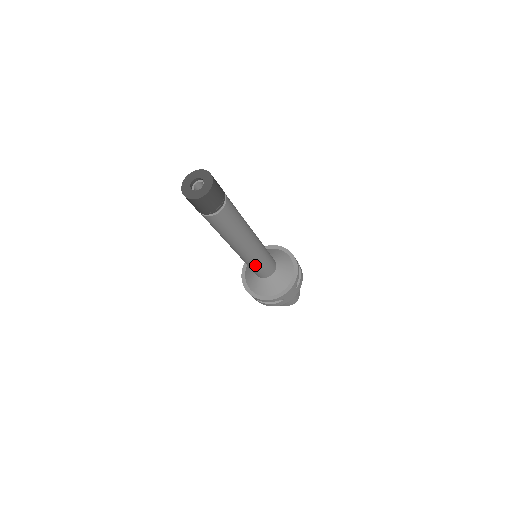
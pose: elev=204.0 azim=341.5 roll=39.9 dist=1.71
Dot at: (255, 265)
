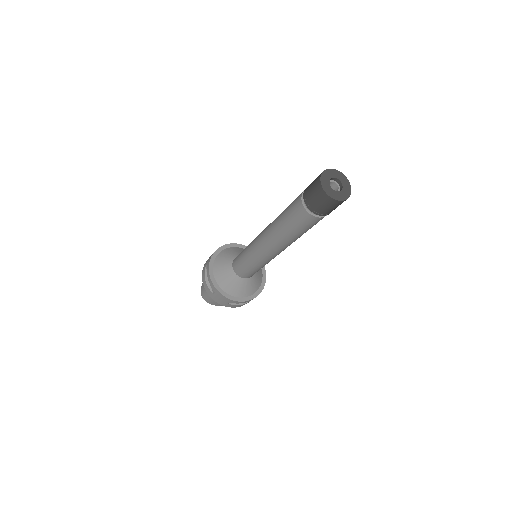
Dot at: (264, 265)
